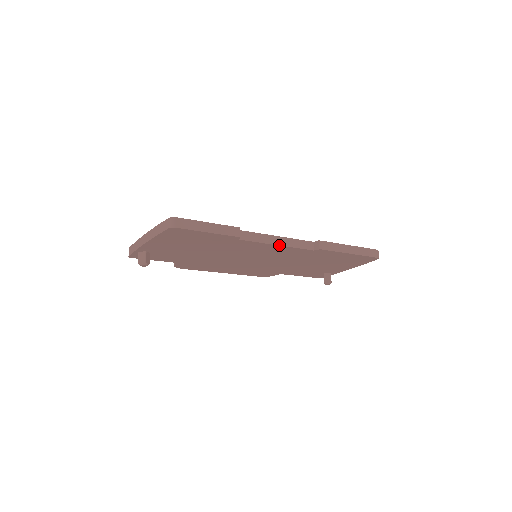
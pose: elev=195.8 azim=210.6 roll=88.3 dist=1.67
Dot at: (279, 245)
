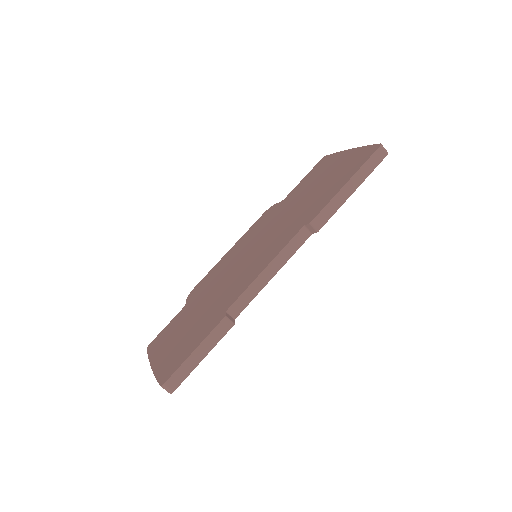
Dot at: (274, 275)
